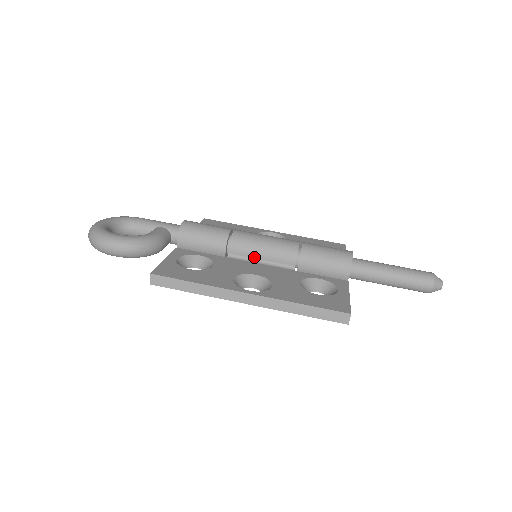
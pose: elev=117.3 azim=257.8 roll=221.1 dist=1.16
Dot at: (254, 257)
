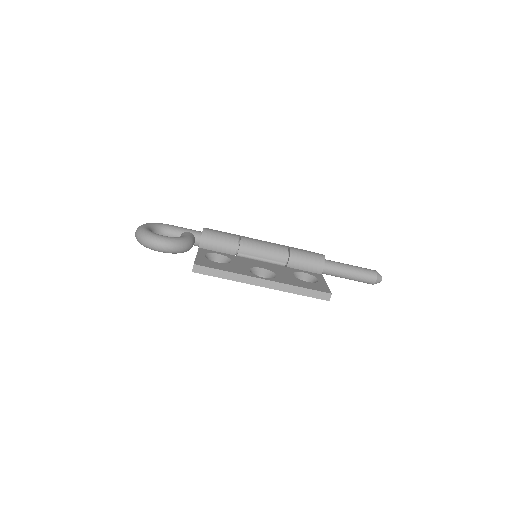
Dot at: (257, 256)
